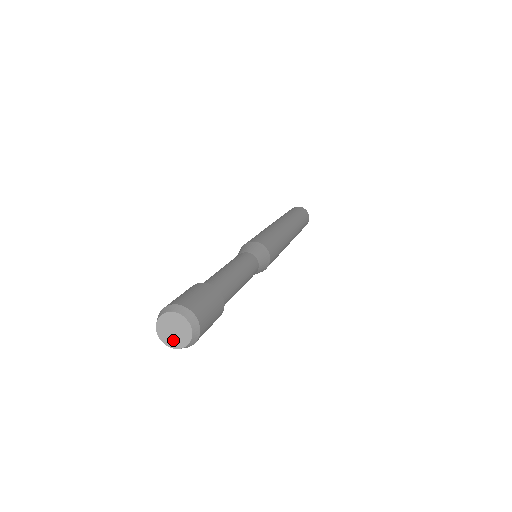
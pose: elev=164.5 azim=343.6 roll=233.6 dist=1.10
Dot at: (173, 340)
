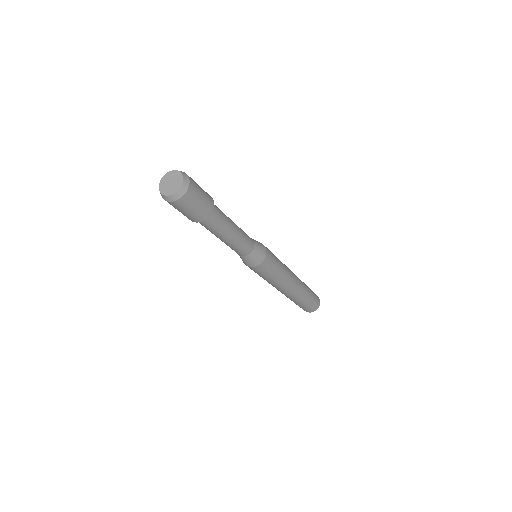
Dot at: (170, 189)
